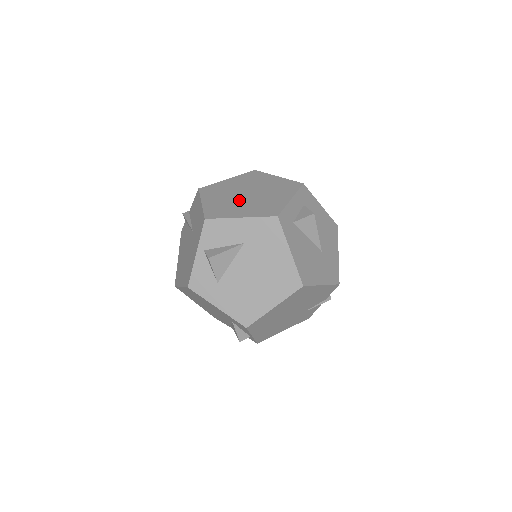
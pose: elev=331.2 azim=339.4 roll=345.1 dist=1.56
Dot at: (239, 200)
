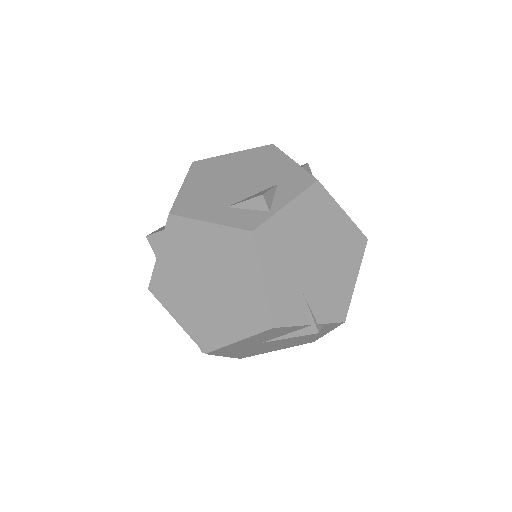
Dot at: occluded
